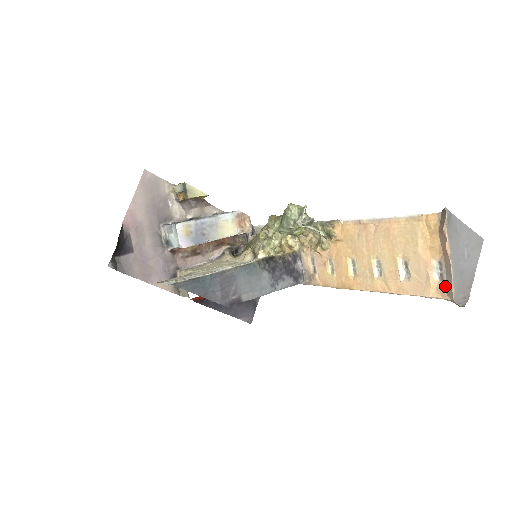
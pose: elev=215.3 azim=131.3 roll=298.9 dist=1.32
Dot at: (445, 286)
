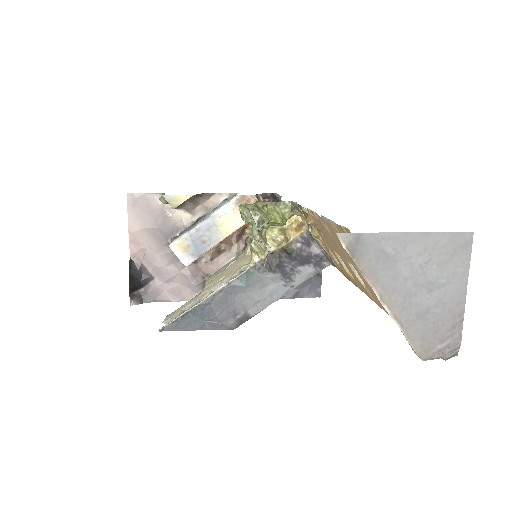
Dot at: occluded
